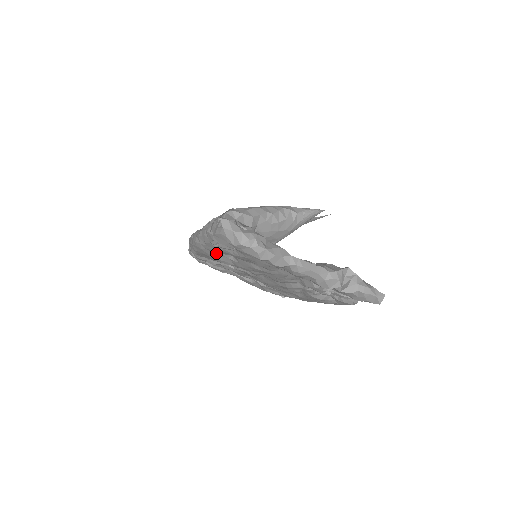
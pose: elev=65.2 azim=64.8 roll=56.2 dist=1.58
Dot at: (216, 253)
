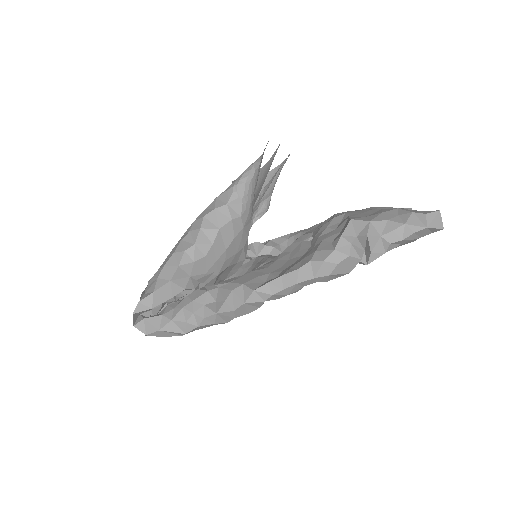
Dot at: occluded
